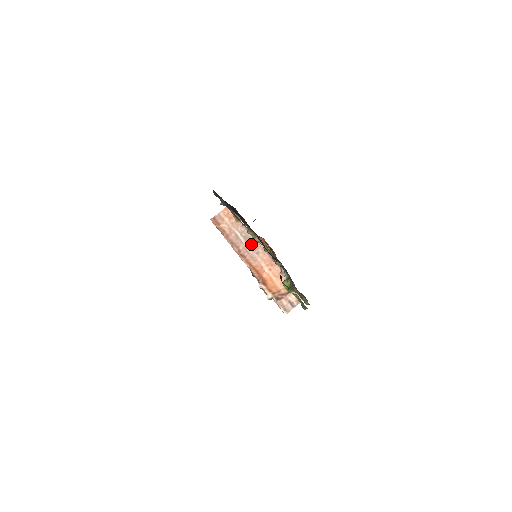
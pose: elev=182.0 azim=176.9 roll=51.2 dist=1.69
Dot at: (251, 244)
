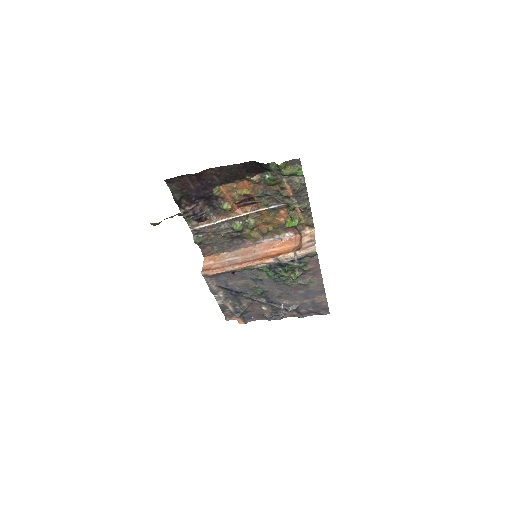
Dot at: (244, 253)
